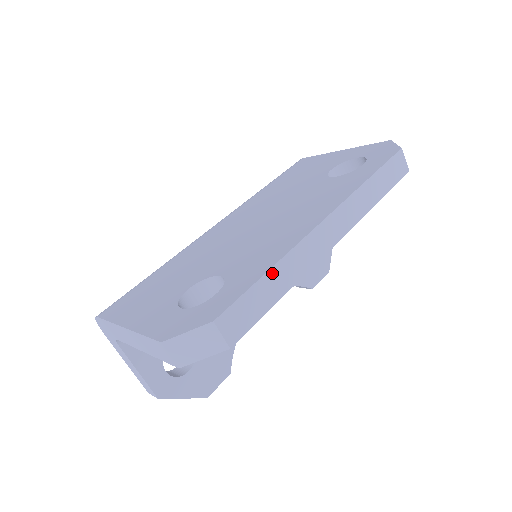
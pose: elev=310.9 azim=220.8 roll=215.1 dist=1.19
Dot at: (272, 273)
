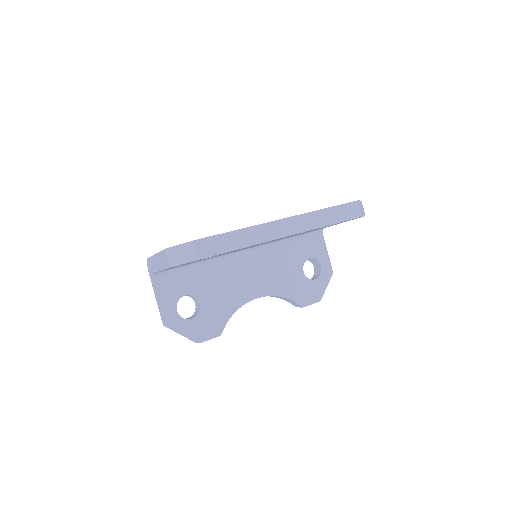
Dot at: (238, 233)
